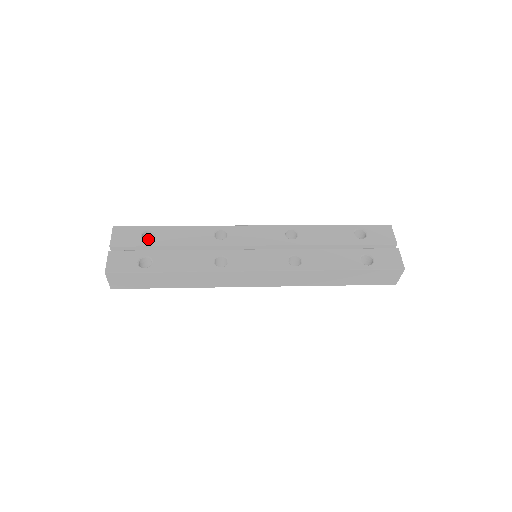
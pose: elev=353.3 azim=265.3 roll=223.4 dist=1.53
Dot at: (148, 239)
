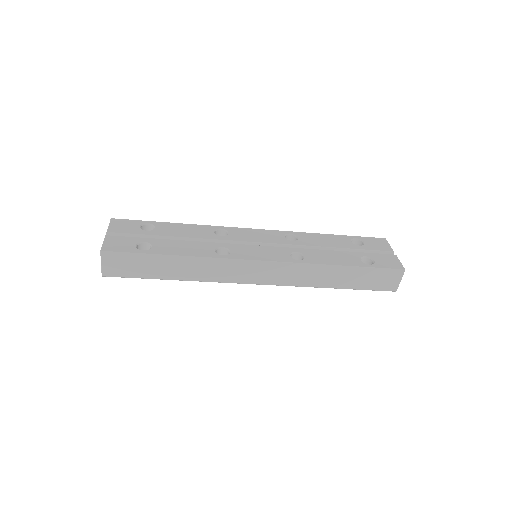
Dot at: occluded
